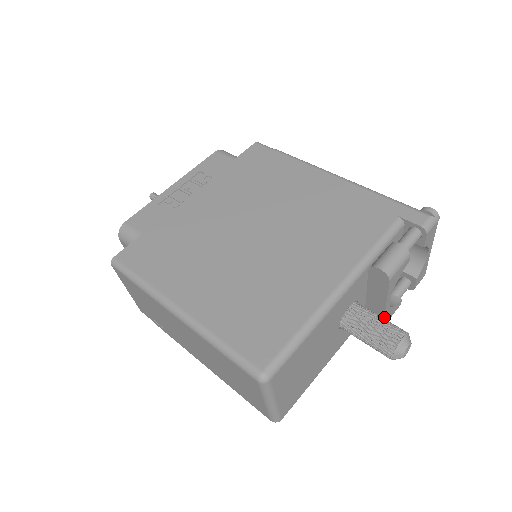
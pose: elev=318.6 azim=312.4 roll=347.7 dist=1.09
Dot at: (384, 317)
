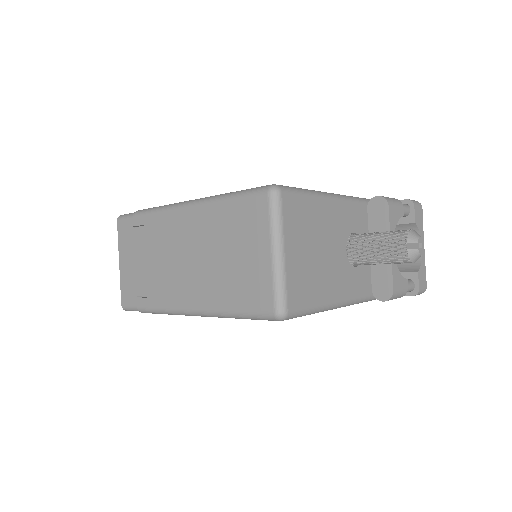
Dot at: (392, 270)
